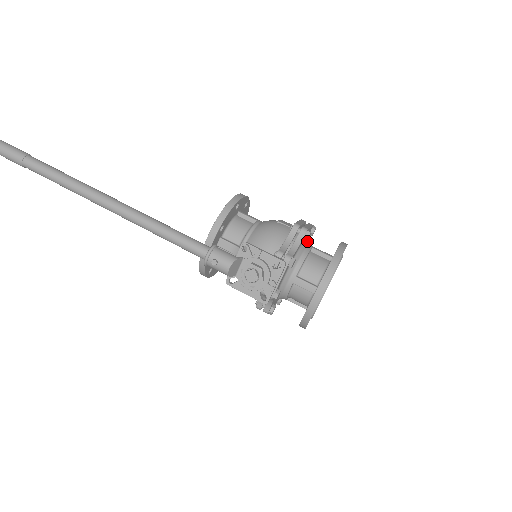
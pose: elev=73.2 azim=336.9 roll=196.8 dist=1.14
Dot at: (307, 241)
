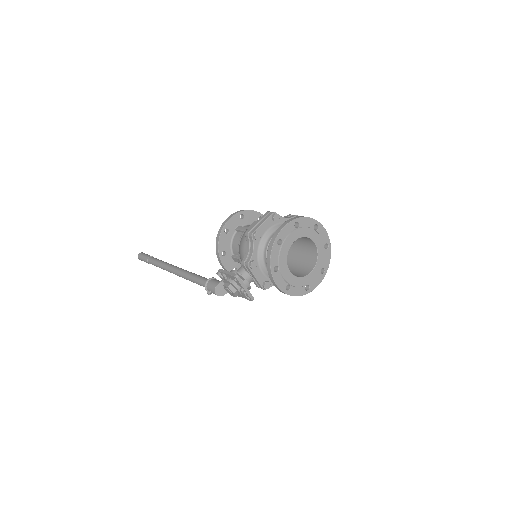
Dot at: (270, 232)
